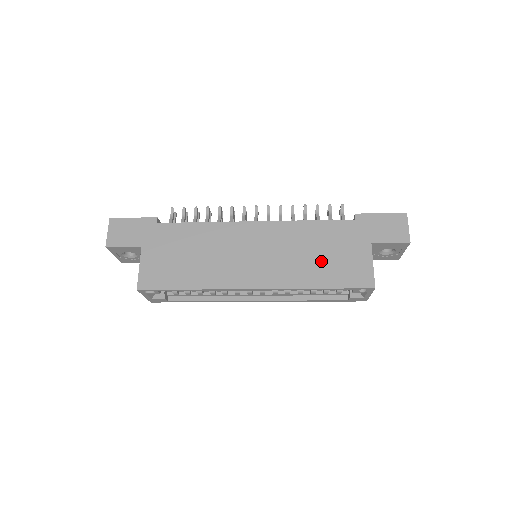
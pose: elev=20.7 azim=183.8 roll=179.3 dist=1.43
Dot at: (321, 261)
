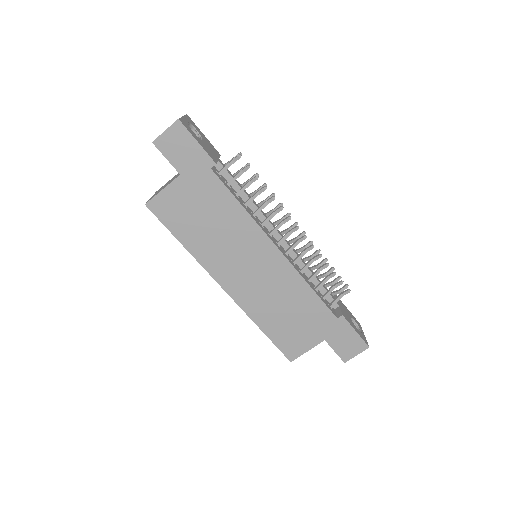
Dot at: (283, 318)
